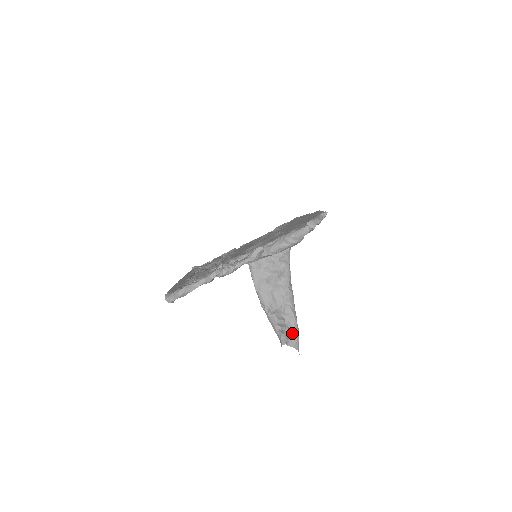
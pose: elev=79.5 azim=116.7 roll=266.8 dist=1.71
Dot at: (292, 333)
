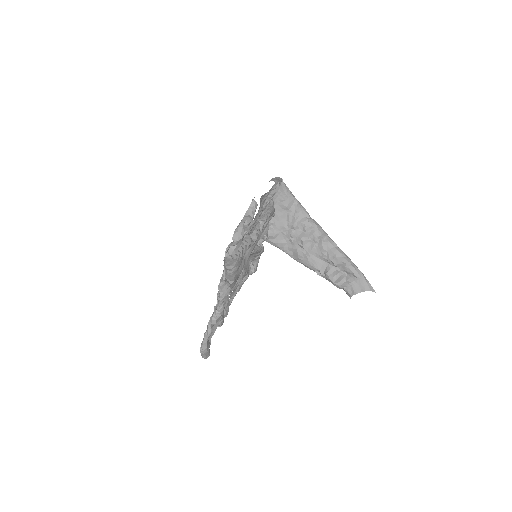
Dot at: (355, 279)
